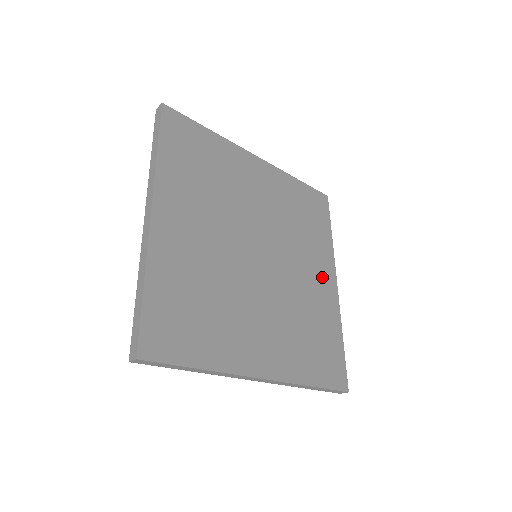
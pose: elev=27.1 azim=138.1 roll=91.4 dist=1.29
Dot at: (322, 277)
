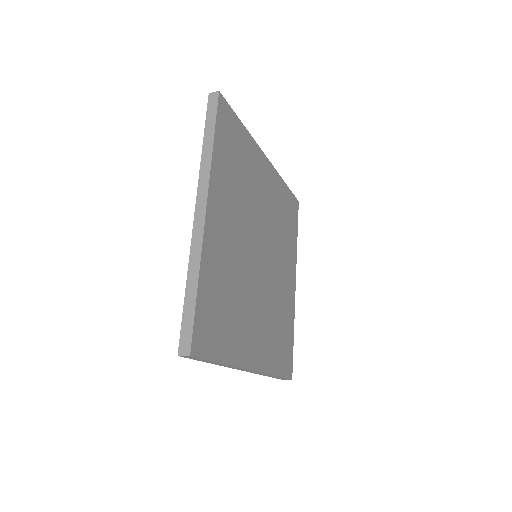
Dot at: (289, 278)
